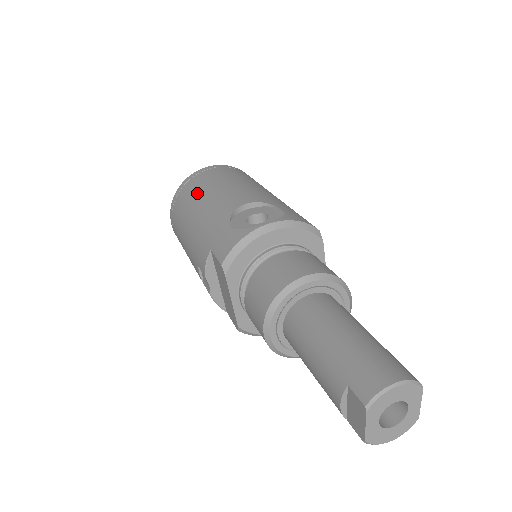
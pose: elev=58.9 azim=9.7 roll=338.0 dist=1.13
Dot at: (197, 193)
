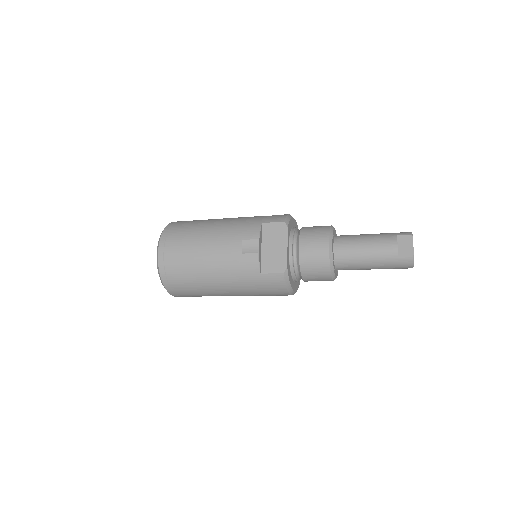
Dot at: (203, 220)
